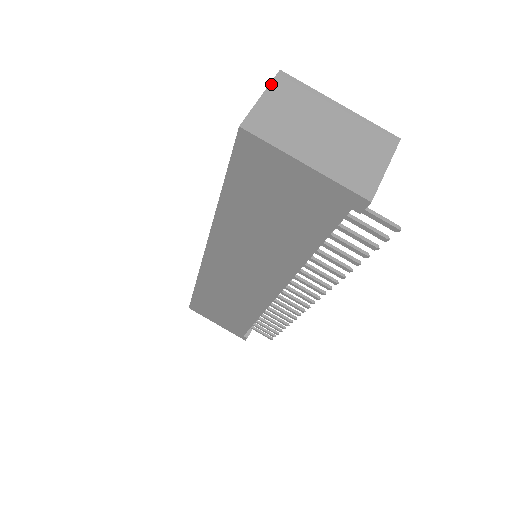
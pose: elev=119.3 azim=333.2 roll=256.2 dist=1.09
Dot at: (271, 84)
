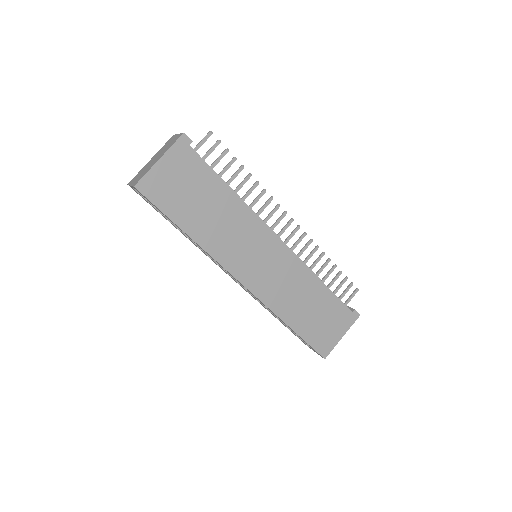
Dot at: (129, 185)
